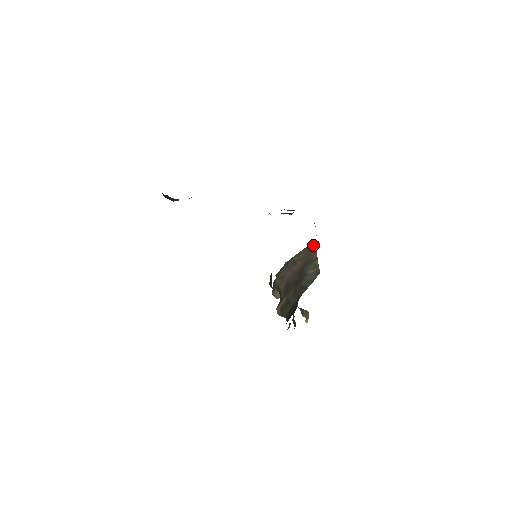
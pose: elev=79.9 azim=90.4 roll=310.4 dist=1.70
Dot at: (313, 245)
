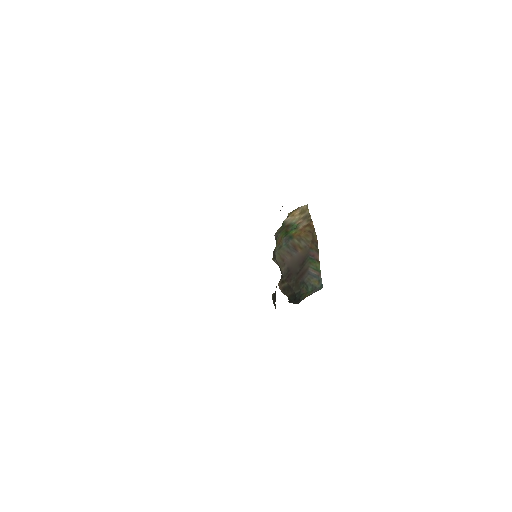
Dot at: (315, 240)
